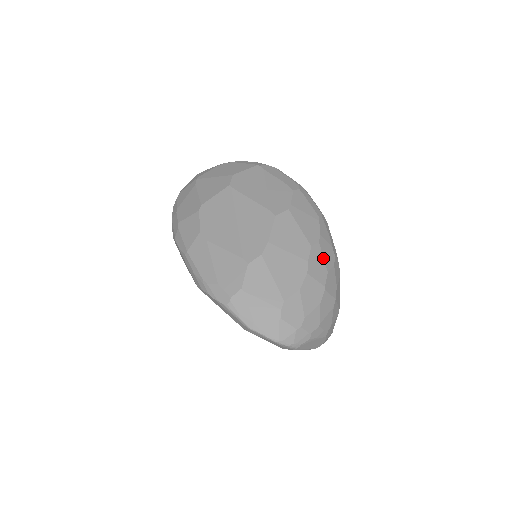
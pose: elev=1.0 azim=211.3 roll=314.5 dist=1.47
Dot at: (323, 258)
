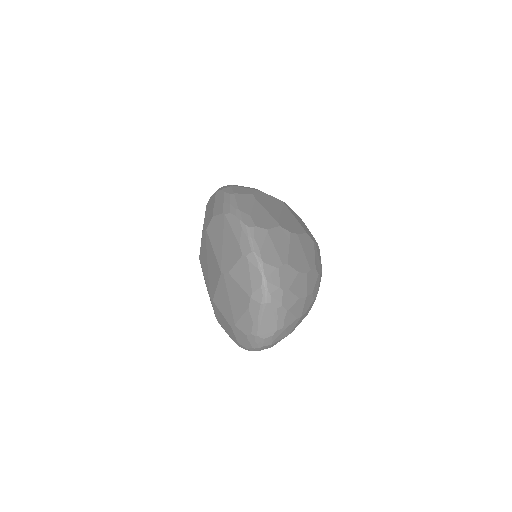
Dot at: (315, 284)
